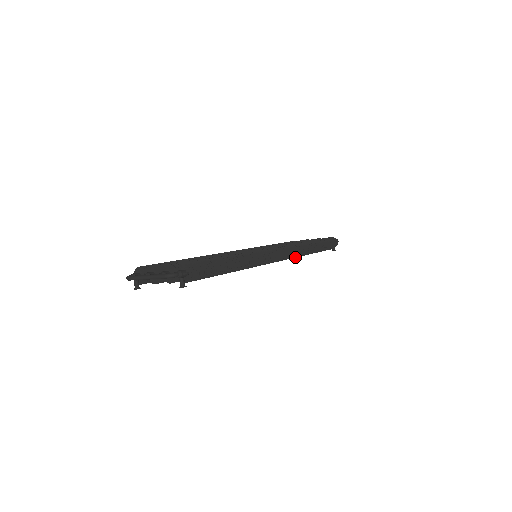
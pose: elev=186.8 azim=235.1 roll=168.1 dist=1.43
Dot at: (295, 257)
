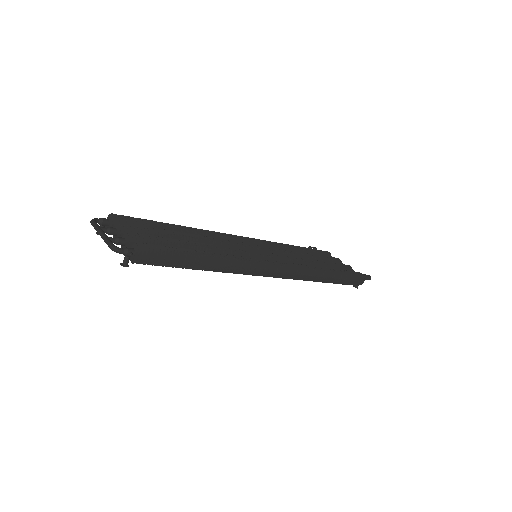
Dot at: (296, 279)
